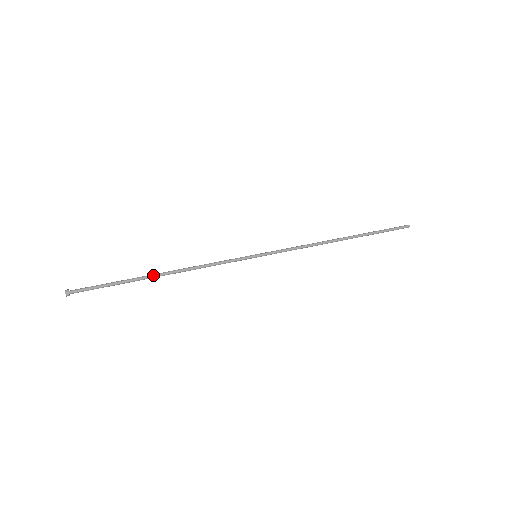
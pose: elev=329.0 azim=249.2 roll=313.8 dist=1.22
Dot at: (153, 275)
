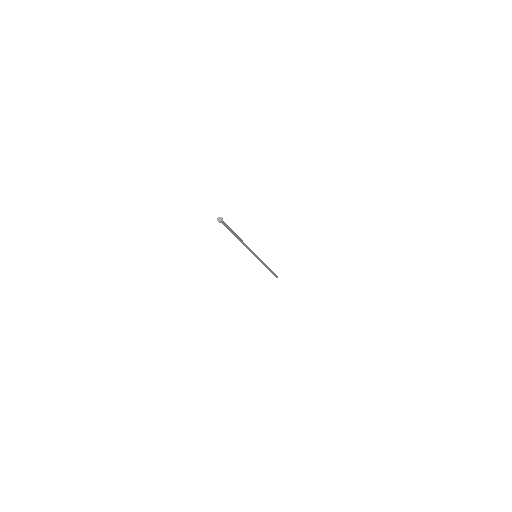
Dot at: (238, 237)
